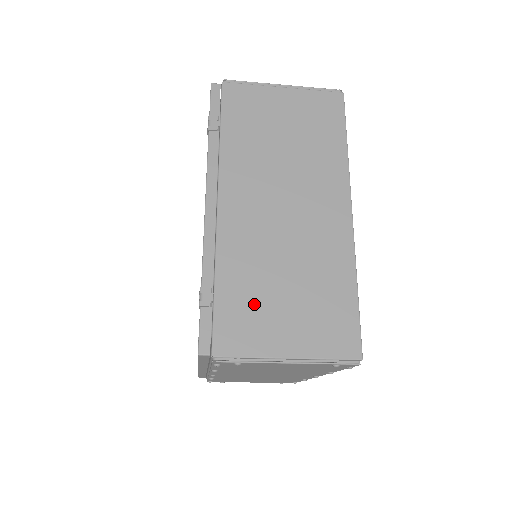
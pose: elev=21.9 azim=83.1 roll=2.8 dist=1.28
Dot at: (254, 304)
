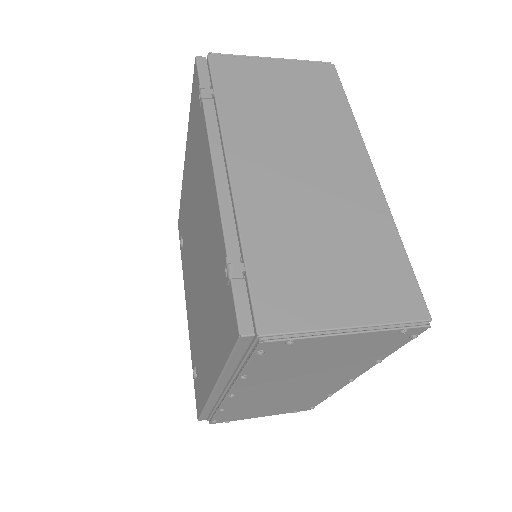
Dot at: (295, 270)
